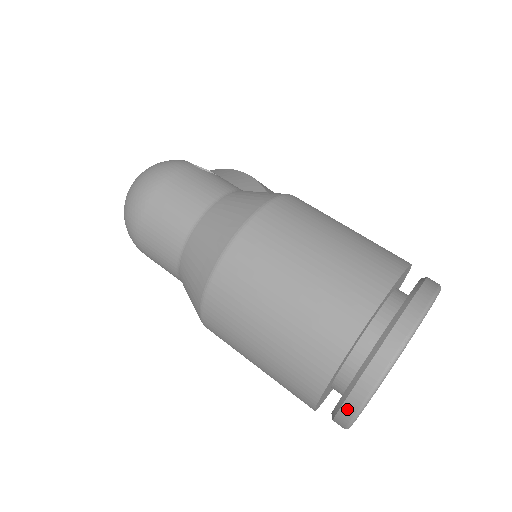
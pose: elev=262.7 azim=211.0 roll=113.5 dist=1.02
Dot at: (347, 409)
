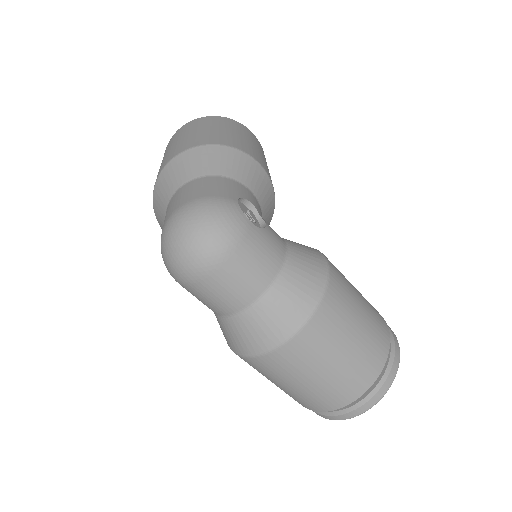
Dot at: (327, 417)
